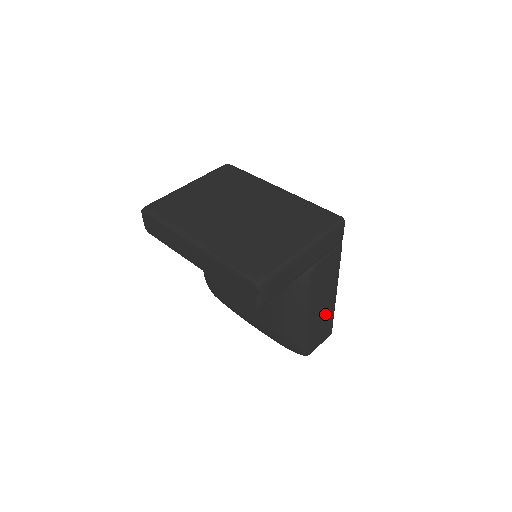
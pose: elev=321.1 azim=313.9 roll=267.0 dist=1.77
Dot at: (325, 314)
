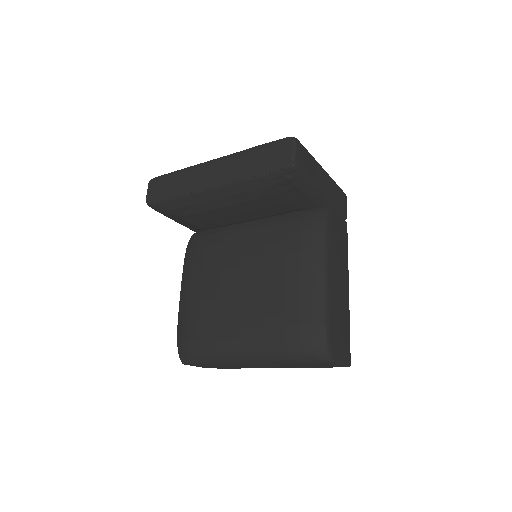
Dot at: (343, 304)
